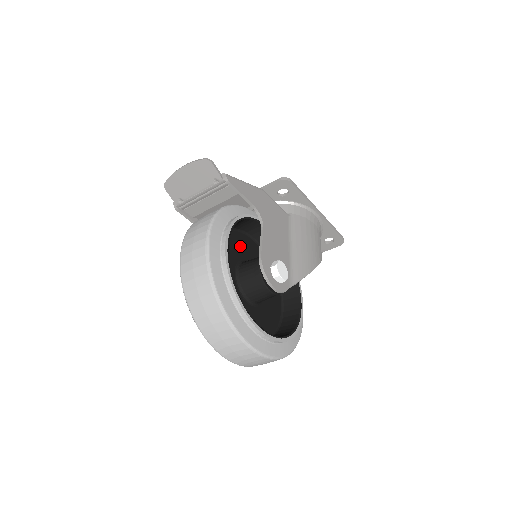
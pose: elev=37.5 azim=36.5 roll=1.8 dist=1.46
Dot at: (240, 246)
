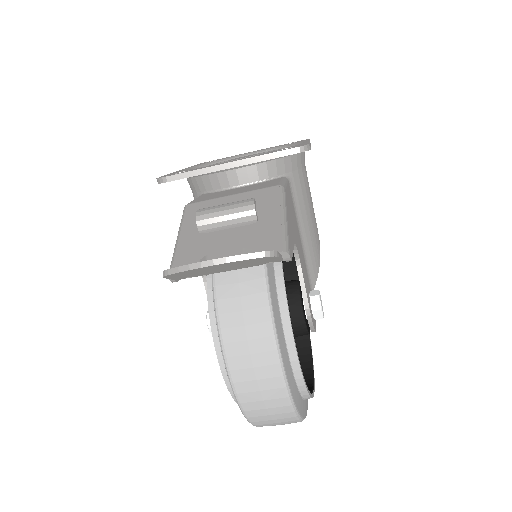
Dot at: occluded
